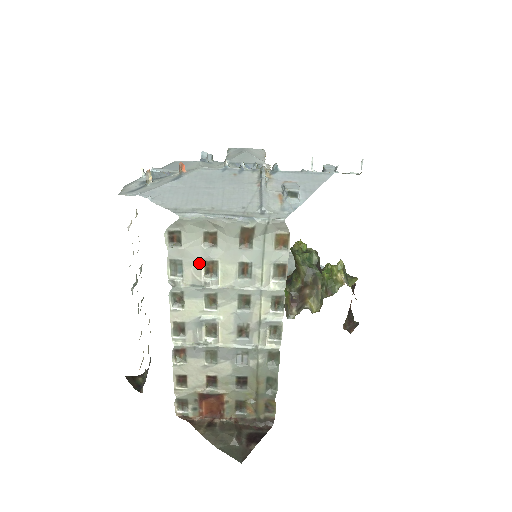
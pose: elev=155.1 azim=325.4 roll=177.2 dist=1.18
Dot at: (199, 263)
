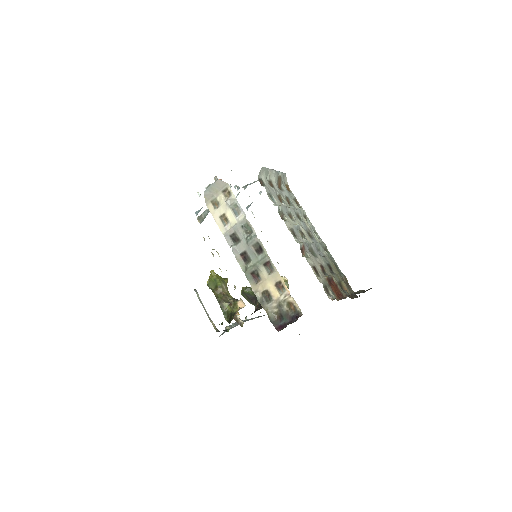
Dot at: (276, 195)
